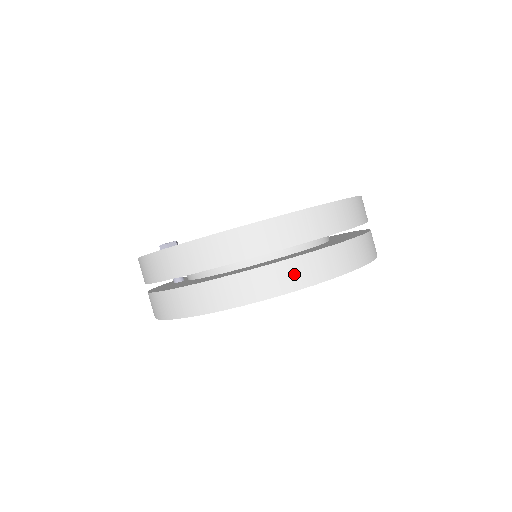
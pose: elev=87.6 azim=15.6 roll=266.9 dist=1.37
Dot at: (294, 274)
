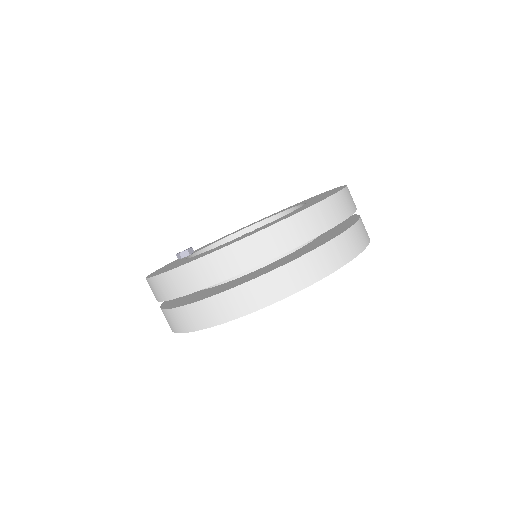
Dot at: (232, 304)
